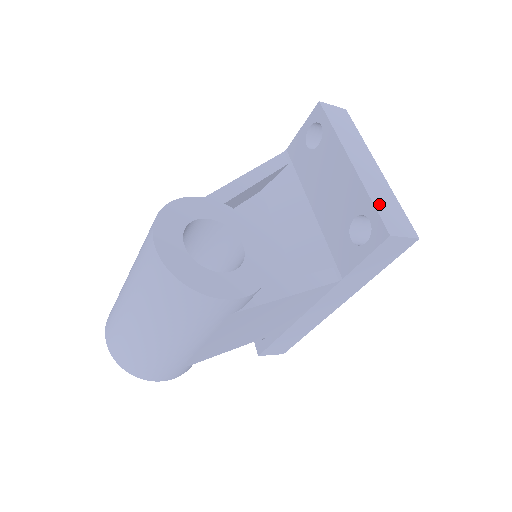
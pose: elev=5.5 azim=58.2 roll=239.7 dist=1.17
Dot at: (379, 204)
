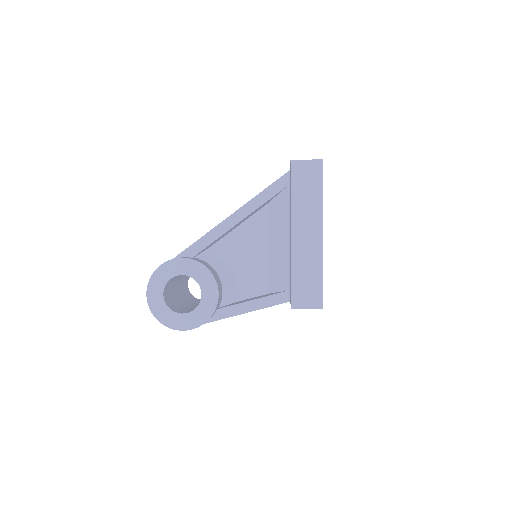
Dot at: (297, 279)
